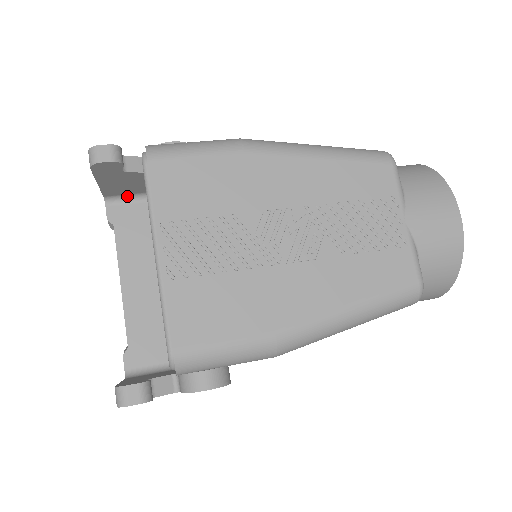
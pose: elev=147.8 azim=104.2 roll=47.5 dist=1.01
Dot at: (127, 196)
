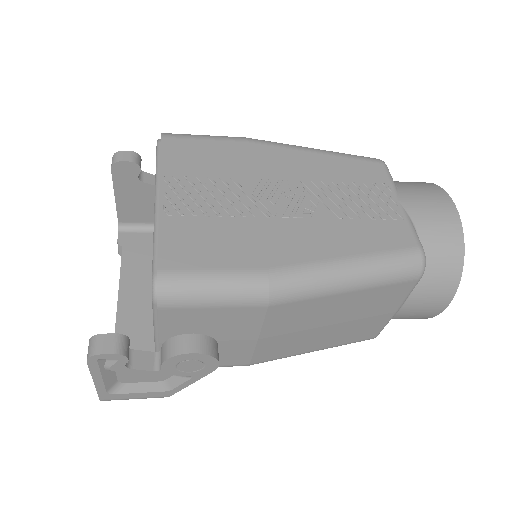
Dot at: (140, 225)
